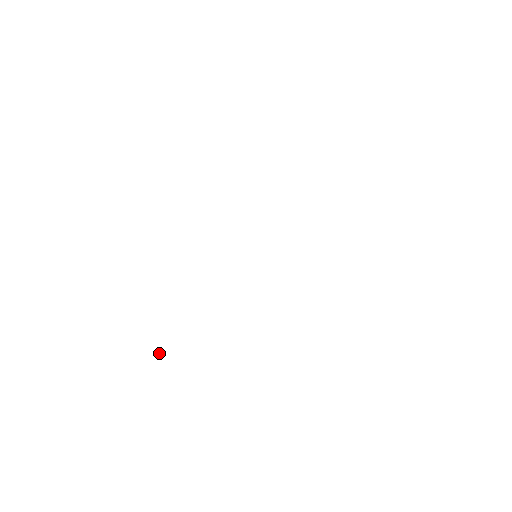
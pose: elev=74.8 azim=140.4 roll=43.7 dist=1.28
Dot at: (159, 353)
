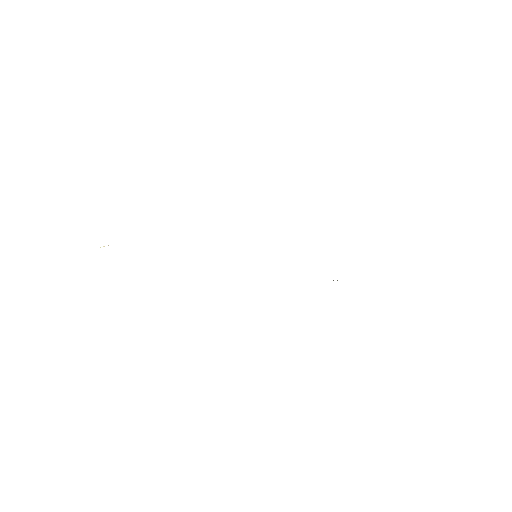
Dot at: occluded
